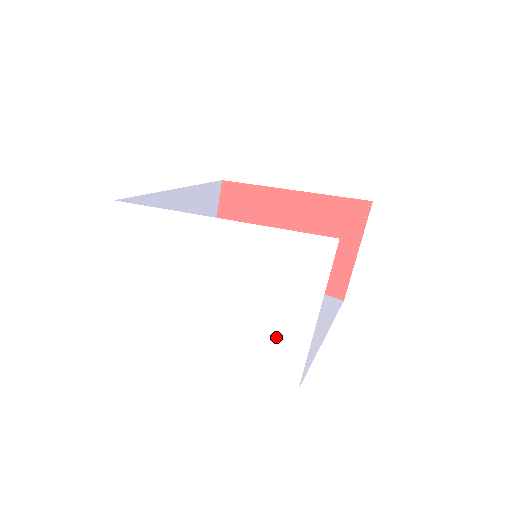
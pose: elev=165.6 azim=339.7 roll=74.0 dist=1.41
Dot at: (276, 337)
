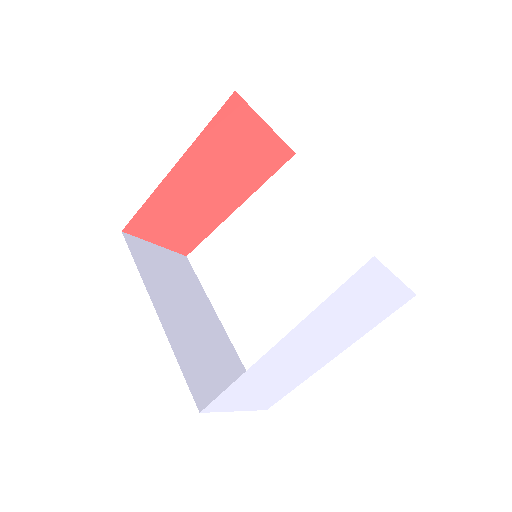
Dot at: (381, 306)
